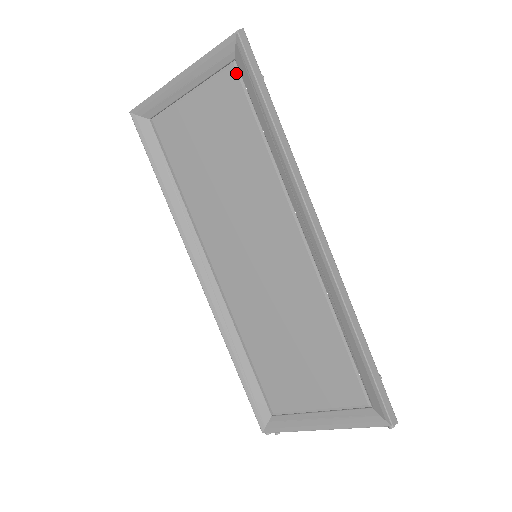
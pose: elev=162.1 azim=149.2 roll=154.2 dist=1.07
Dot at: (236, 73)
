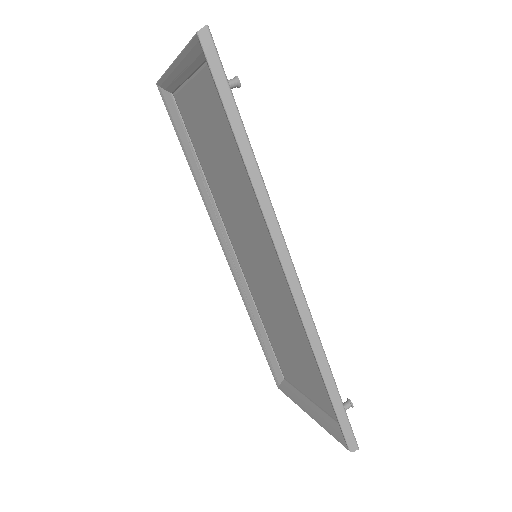
Dot at: occluded
